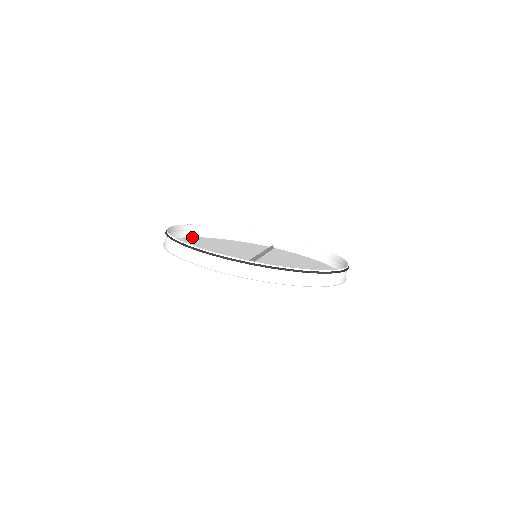
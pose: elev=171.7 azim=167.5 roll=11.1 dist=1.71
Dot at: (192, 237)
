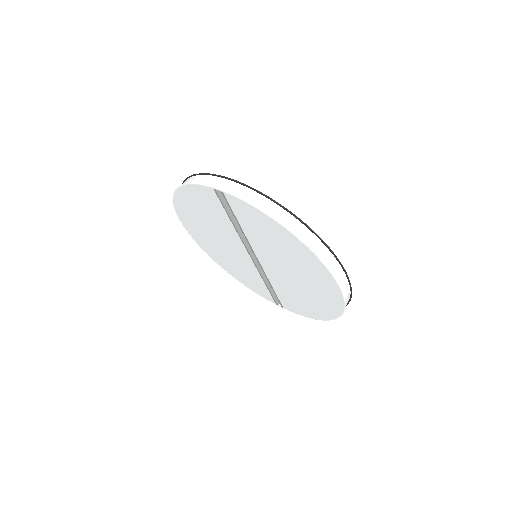
Dot at: (205, 251)
